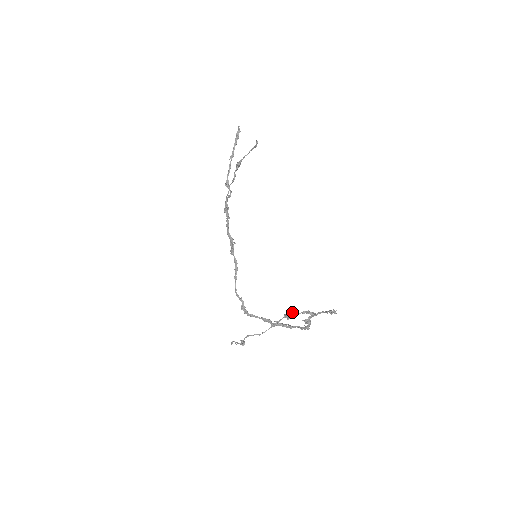
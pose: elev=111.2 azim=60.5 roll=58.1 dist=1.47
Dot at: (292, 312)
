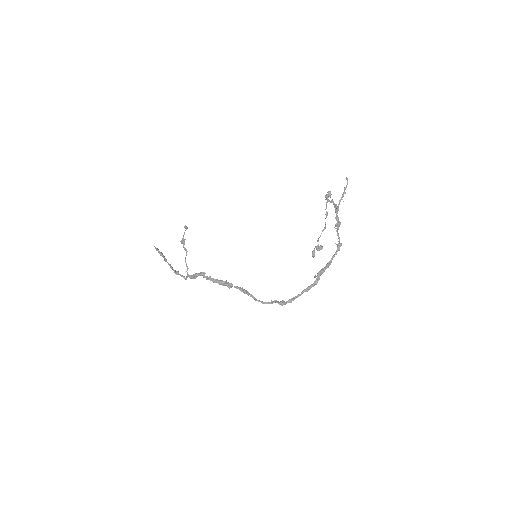
Dot at: occluded
